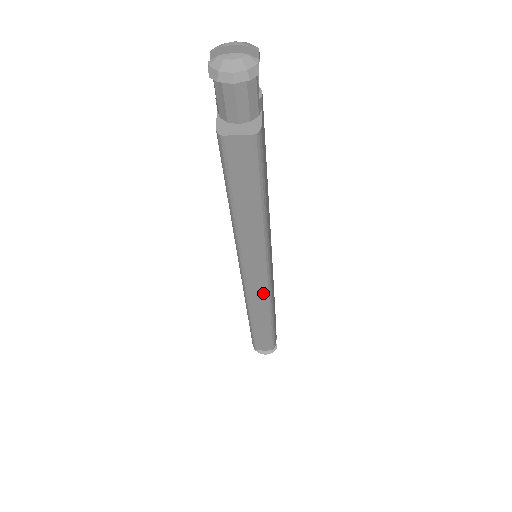
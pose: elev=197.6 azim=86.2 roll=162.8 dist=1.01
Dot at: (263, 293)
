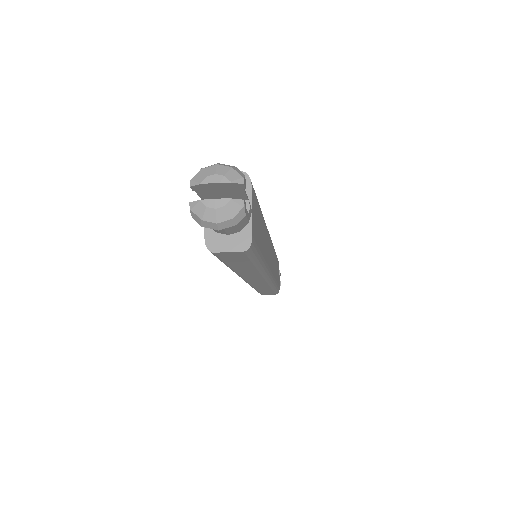
Dot at: (265, 284)
